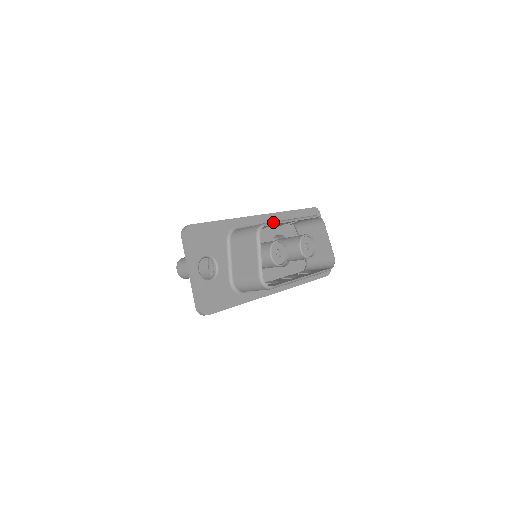
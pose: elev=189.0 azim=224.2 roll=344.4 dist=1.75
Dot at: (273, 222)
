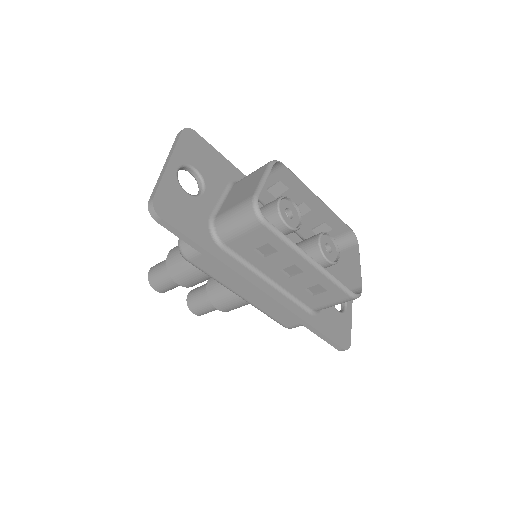
Dot at: (295, 175)
